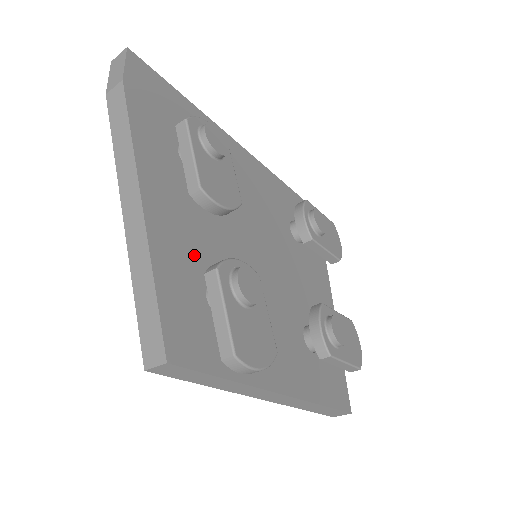
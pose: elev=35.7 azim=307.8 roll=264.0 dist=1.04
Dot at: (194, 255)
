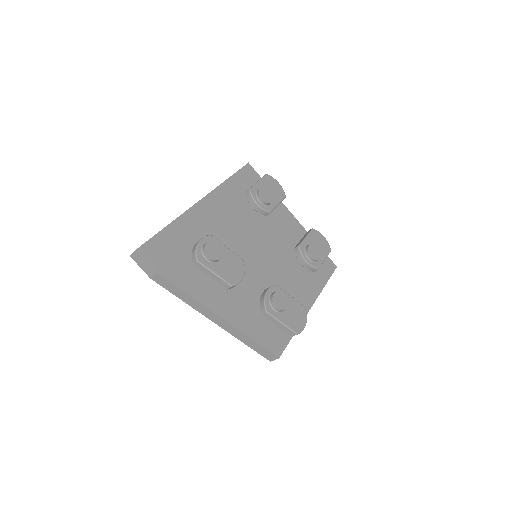
Dot at: (247, 305)
